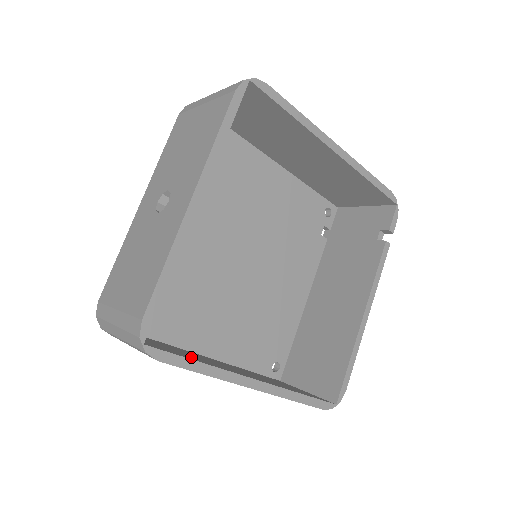
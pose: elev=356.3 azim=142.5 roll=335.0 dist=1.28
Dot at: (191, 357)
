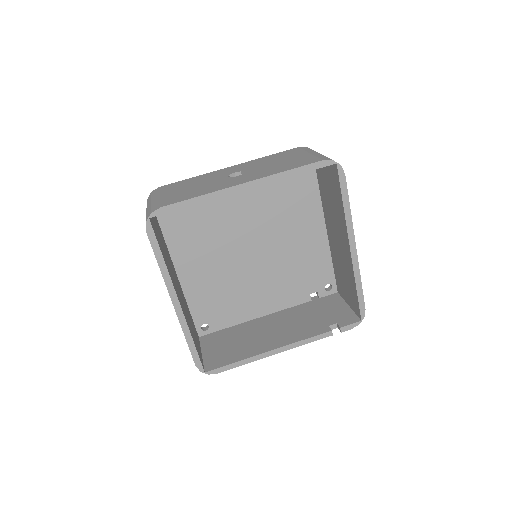
Dot at: (164, 254)
